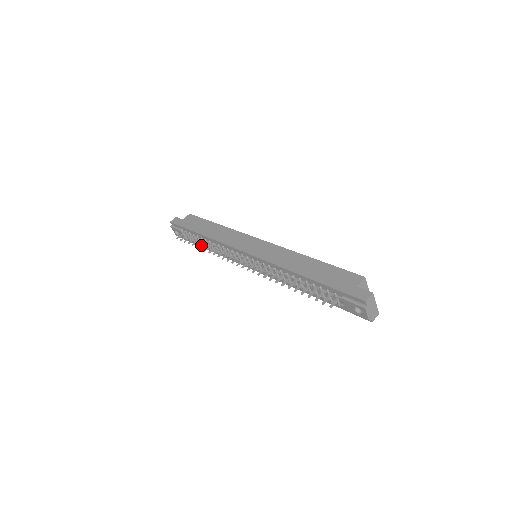
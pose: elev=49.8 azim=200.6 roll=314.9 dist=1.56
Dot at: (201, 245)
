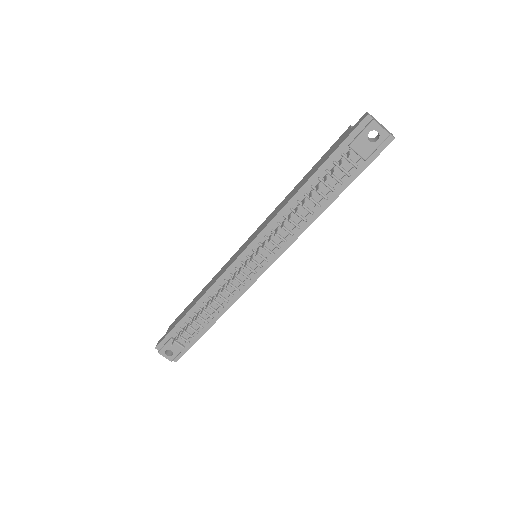
Dot at: (201, 331)
